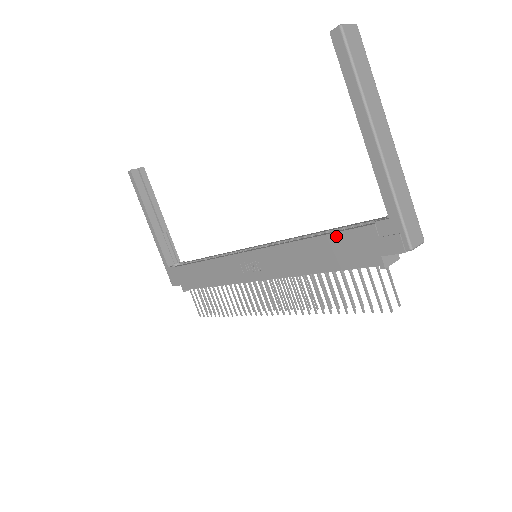
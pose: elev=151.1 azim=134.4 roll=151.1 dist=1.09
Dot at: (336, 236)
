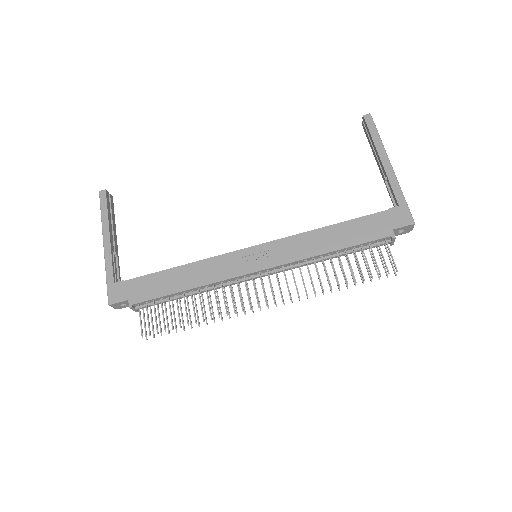
Dot at: (356, 221)
